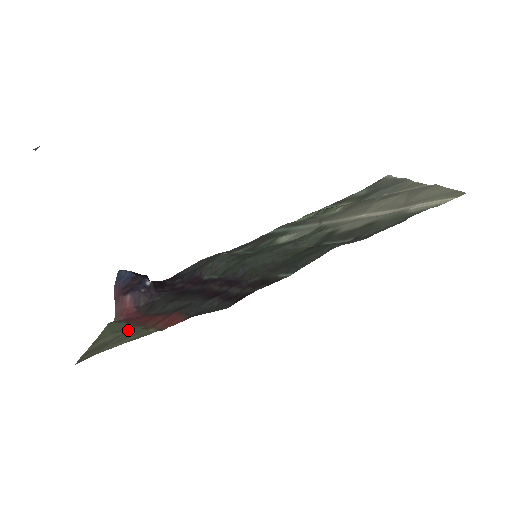
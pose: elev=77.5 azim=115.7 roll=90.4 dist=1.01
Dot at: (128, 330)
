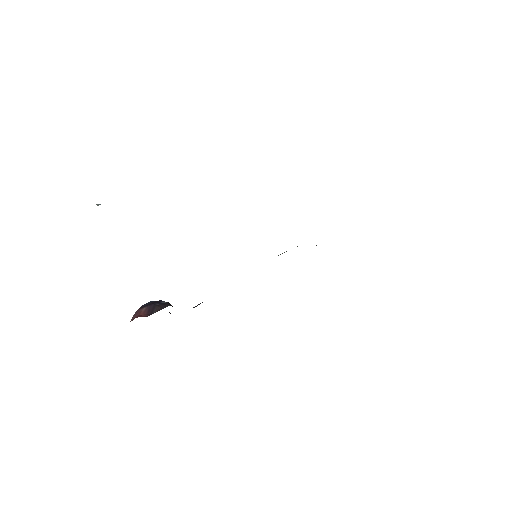
Dot at: occluded
